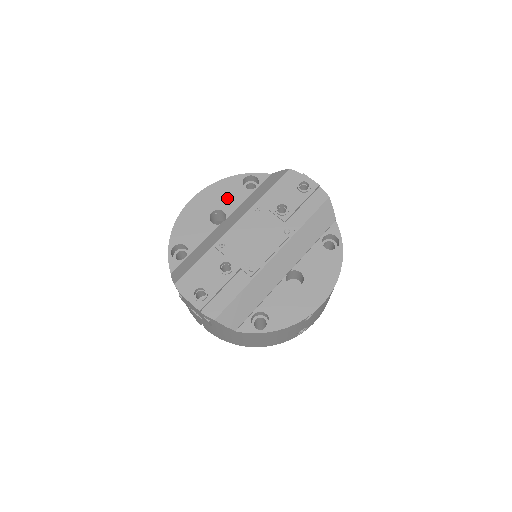
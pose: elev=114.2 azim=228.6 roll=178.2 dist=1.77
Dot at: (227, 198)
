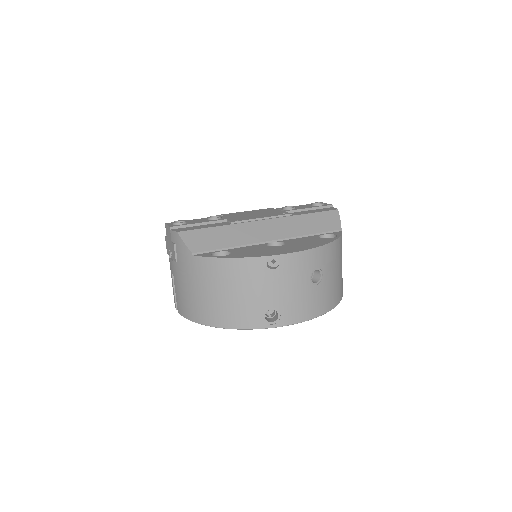
Dot at: occluded
